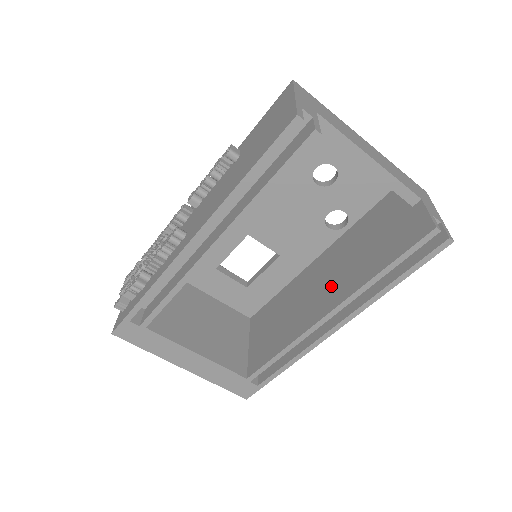
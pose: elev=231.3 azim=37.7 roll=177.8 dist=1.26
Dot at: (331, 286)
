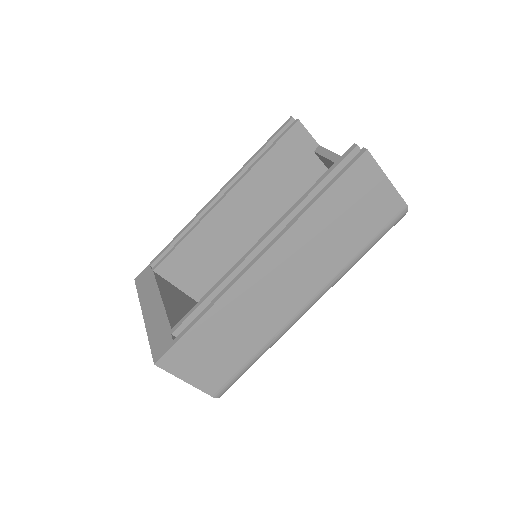
Dot at: occluded
